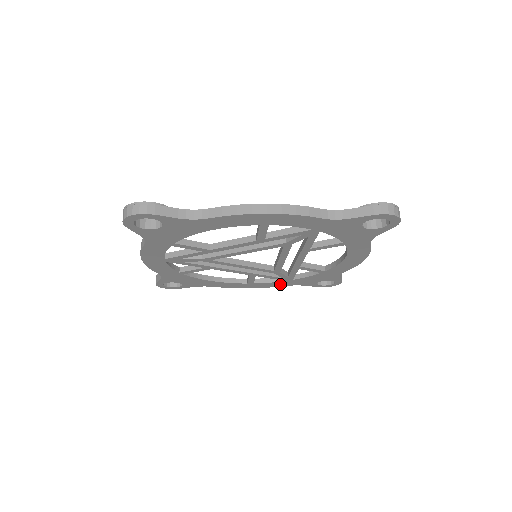
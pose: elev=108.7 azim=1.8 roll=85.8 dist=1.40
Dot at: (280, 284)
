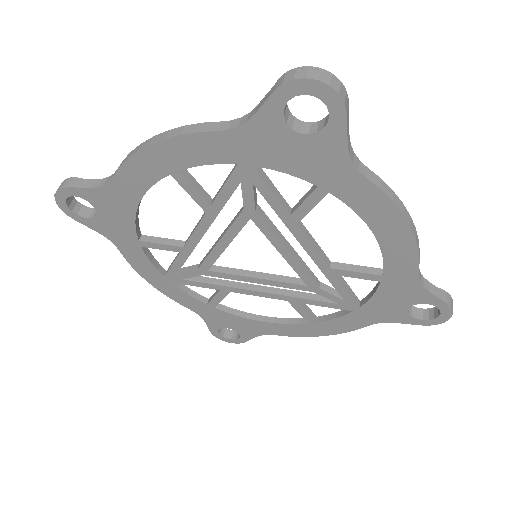
Dot at: (355, 322)
